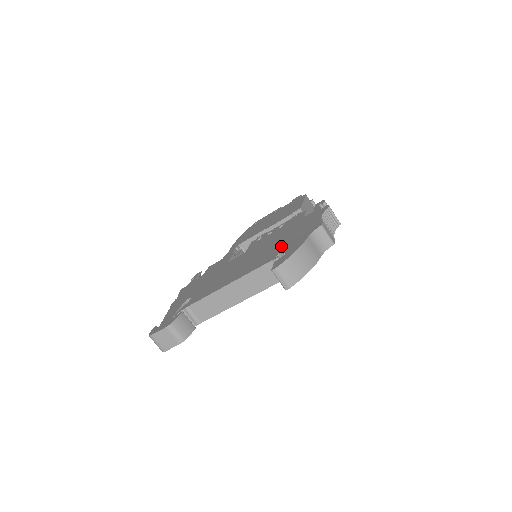
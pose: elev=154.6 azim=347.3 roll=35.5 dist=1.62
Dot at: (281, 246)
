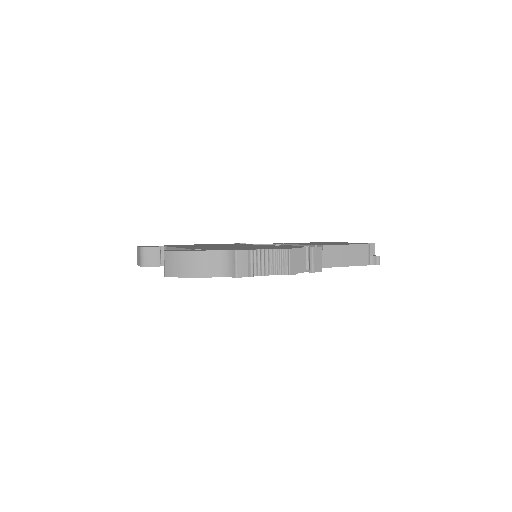
Dot at: (220, 248)
